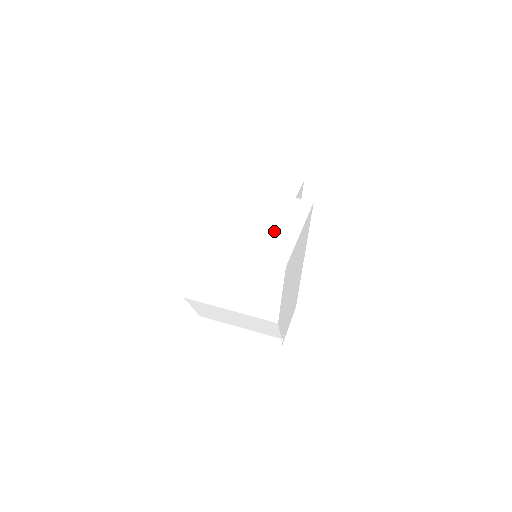
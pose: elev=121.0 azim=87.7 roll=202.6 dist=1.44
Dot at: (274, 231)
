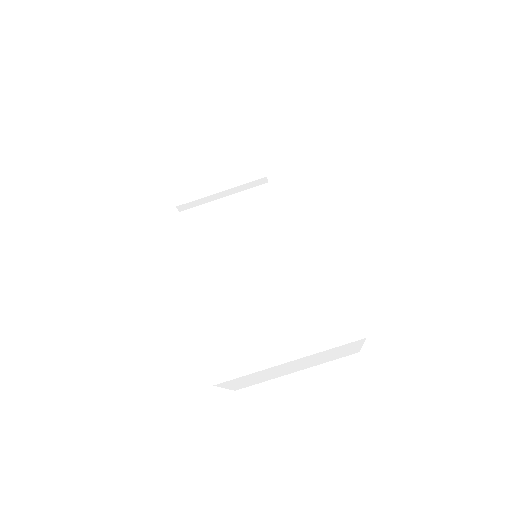
Dot at: (302, 275)
